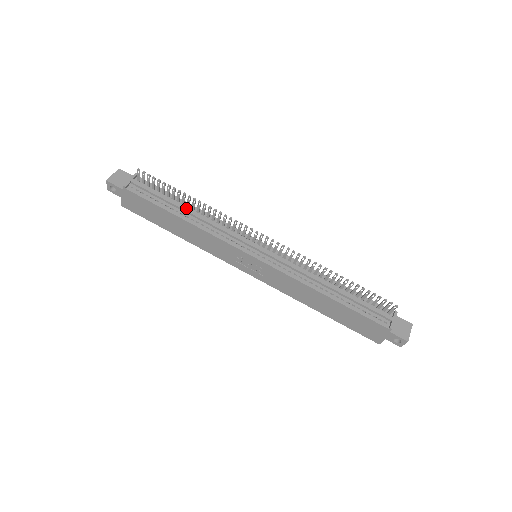
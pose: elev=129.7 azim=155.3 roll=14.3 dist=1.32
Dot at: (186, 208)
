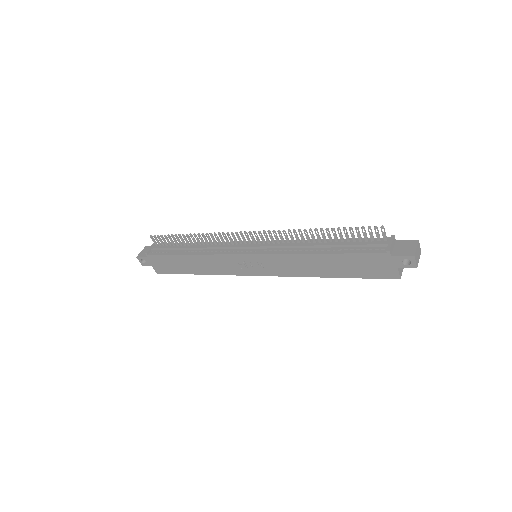
Dot at: (190, 246)
